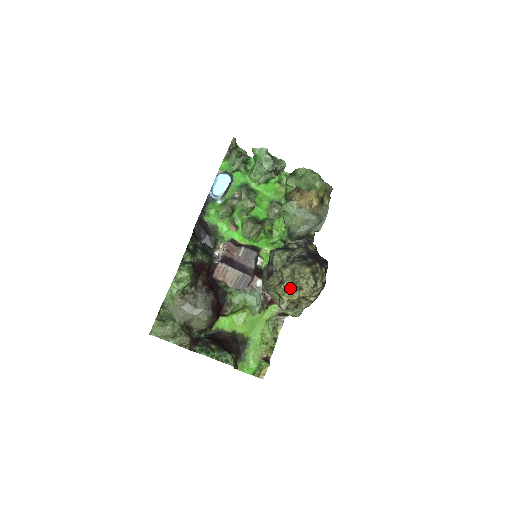
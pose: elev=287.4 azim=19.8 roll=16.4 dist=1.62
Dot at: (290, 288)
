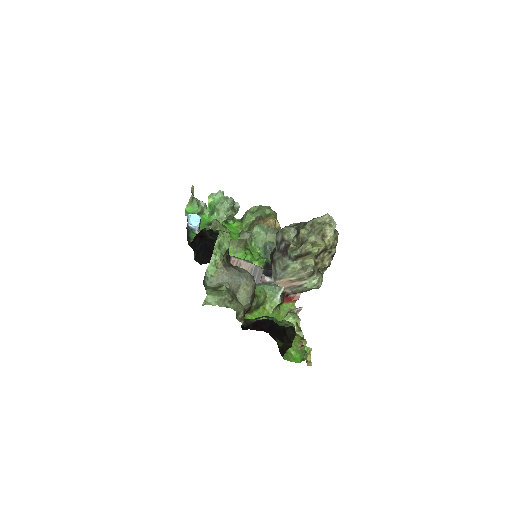
Dot at: (314, 242)
